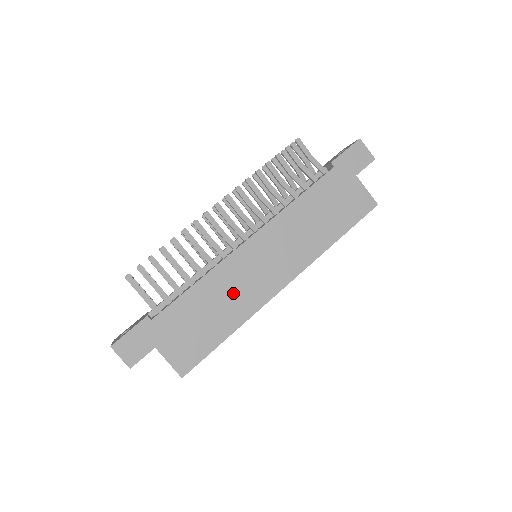
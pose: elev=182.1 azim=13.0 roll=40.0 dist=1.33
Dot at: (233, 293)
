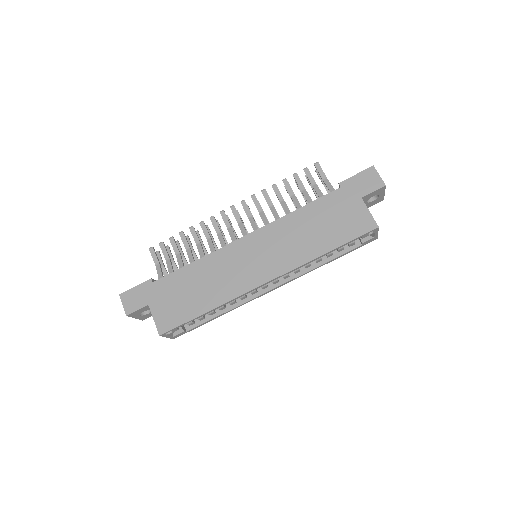
Dot at: (220, 277)
